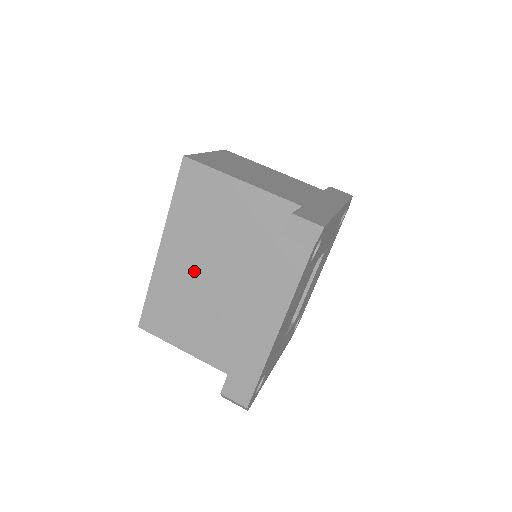
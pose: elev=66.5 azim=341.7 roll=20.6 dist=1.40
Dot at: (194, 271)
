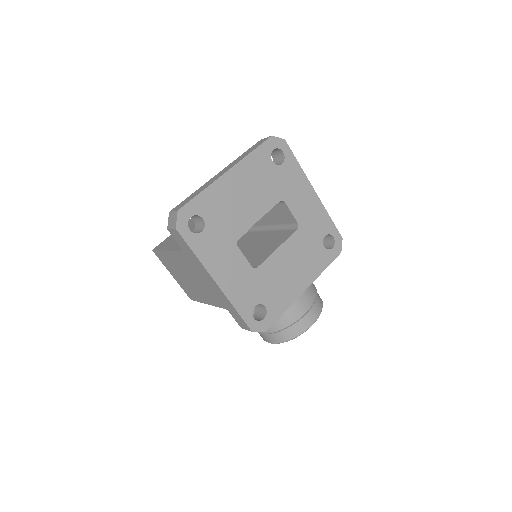
Dot at: occluded
